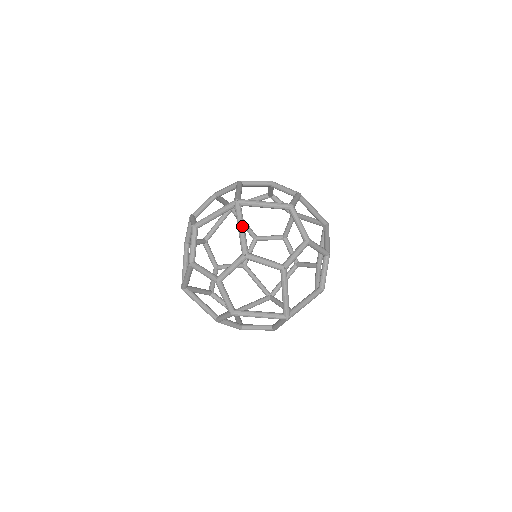
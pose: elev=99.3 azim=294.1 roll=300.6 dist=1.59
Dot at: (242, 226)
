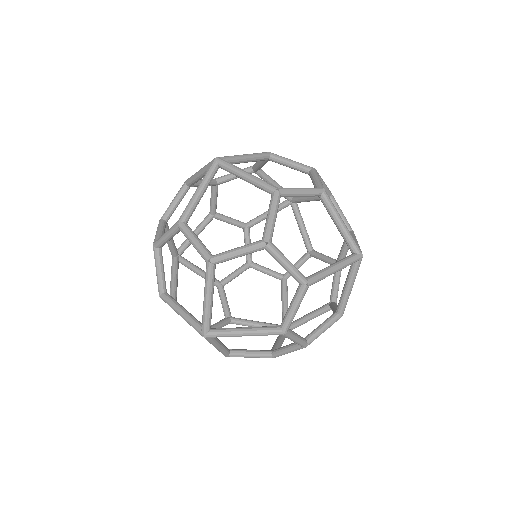
Dot at: (246, 172)
